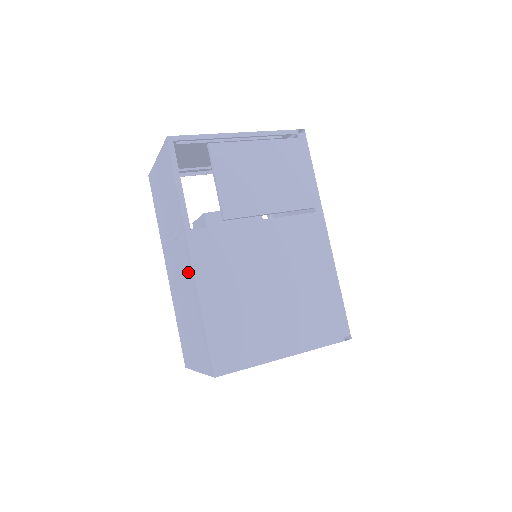
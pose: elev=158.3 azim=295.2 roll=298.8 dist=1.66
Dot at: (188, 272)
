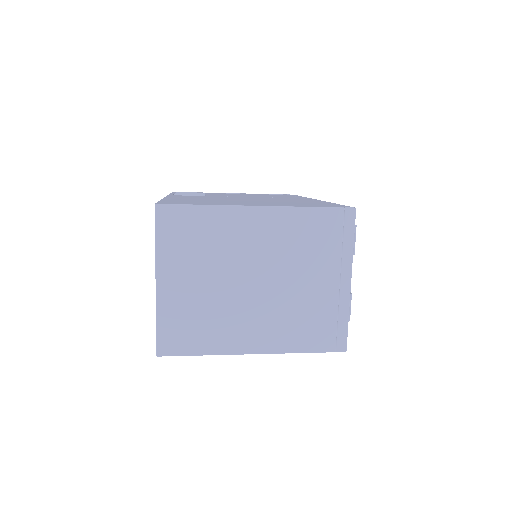
Dot at: occluded
